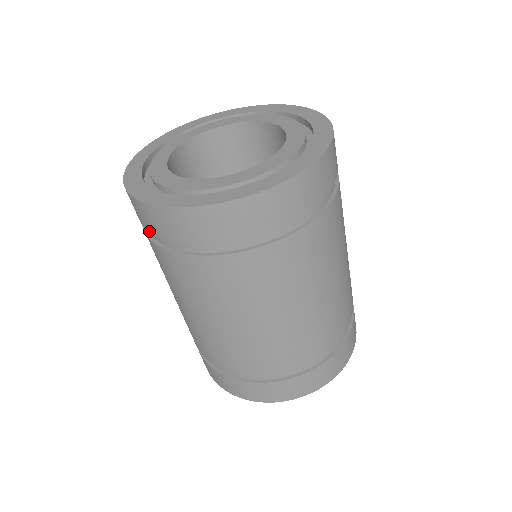
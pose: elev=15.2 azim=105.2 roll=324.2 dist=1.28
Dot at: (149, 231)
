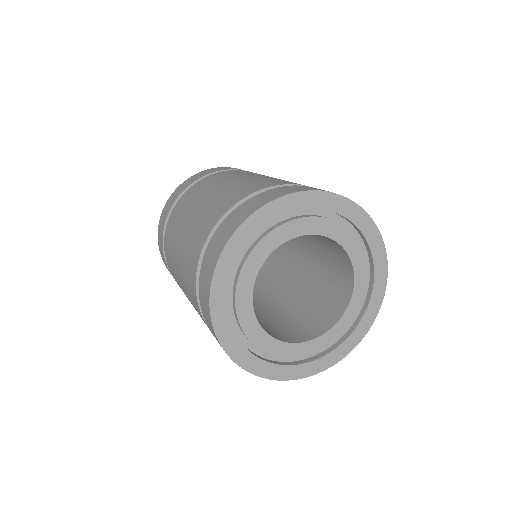
Dot at: occluded
